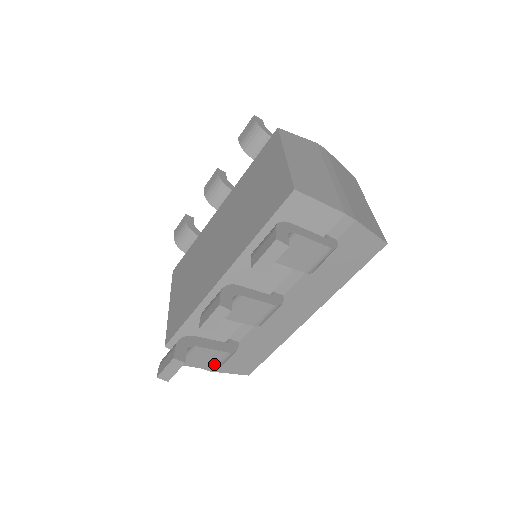
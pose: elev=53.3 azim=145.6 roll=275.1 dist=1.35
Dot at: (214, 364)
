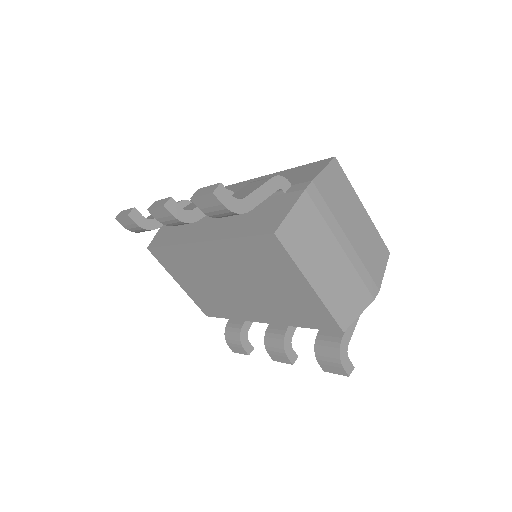
Dot at: occluded
